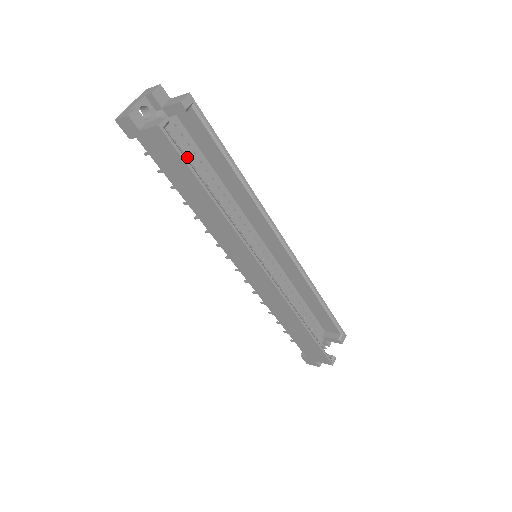
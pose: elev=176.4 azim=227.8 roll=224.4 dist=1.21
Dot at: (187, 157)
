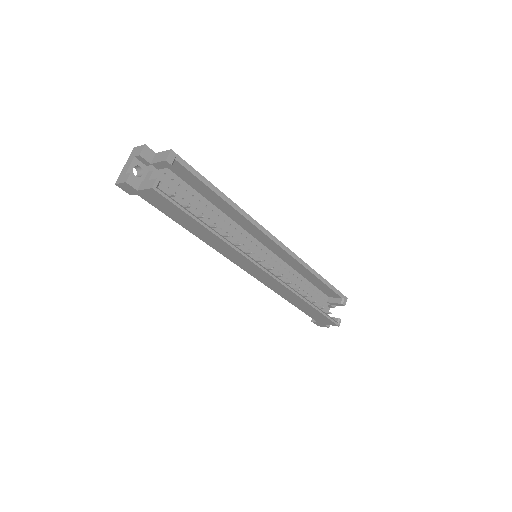
Dot at: (181, 196)
